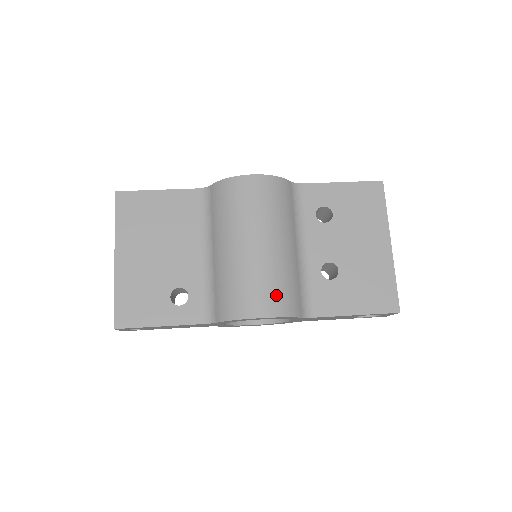
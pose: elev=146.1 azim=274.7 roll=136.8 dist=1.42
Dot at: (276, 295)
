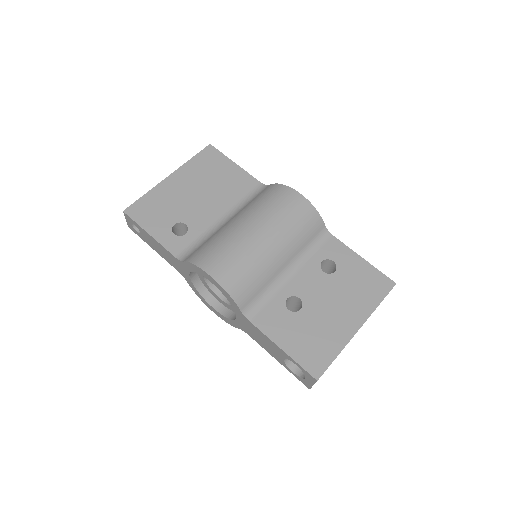
Dot at: (237, 274)
